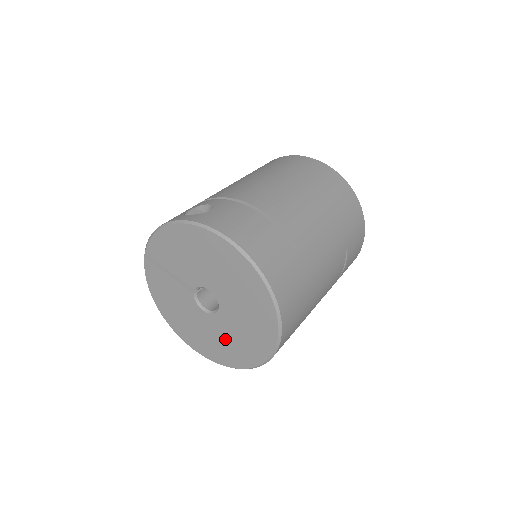
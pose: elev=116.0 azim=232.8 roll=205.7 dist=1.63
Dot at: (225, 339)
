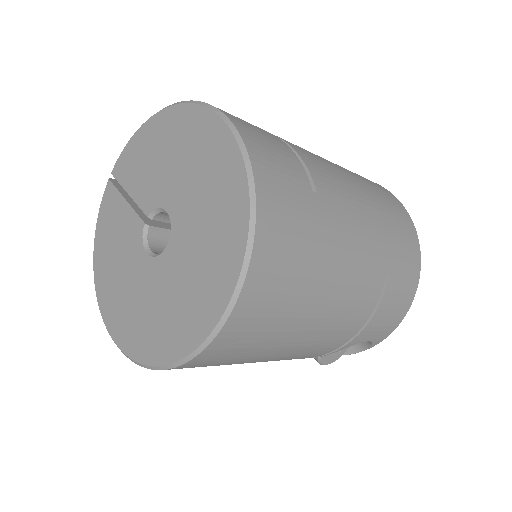
Dot at: (158, 304)
